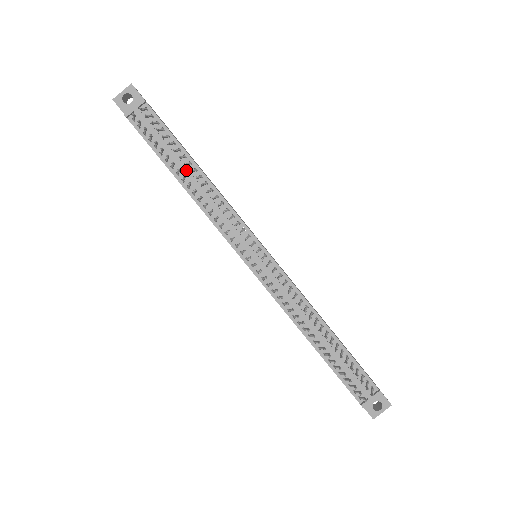
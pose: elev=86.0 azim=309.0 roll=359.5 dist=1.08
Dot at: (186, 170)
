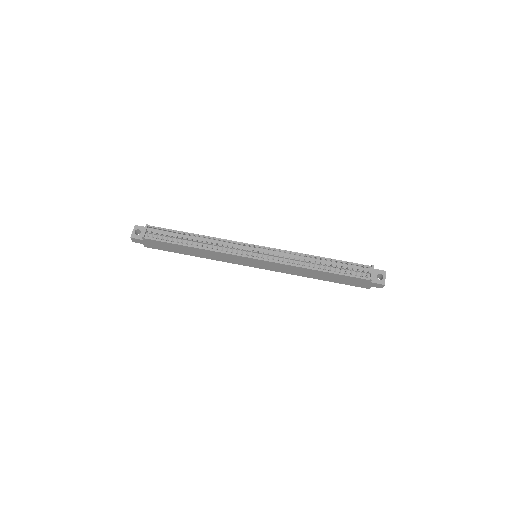
Dot at: (190, 239)
